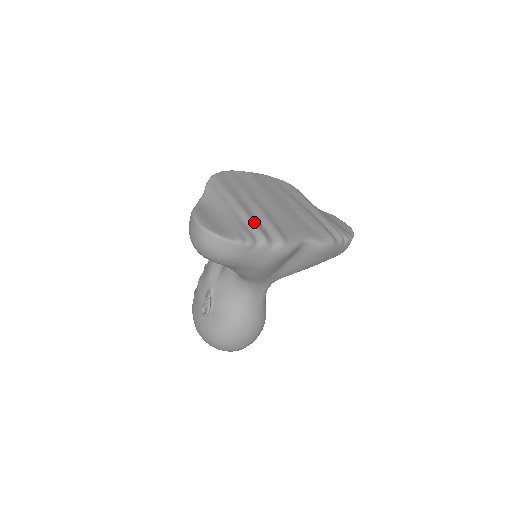
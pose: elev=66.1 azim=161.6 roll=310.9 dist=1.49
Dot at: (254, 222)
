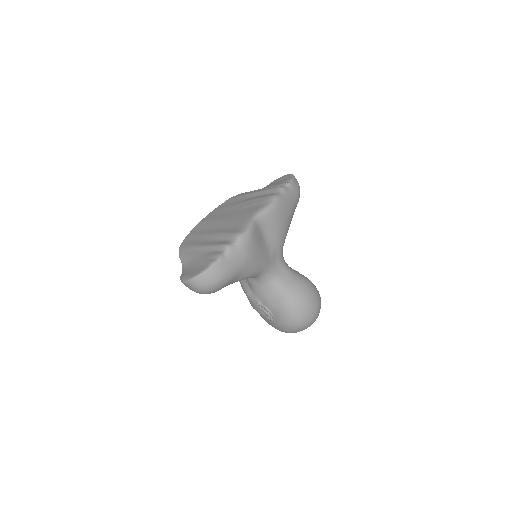
Dot at: (215, 245)
